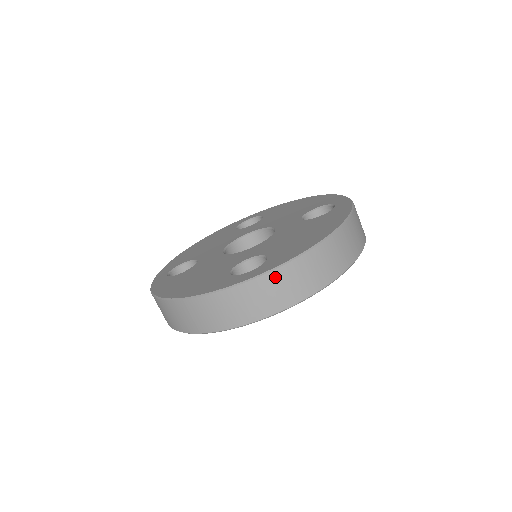
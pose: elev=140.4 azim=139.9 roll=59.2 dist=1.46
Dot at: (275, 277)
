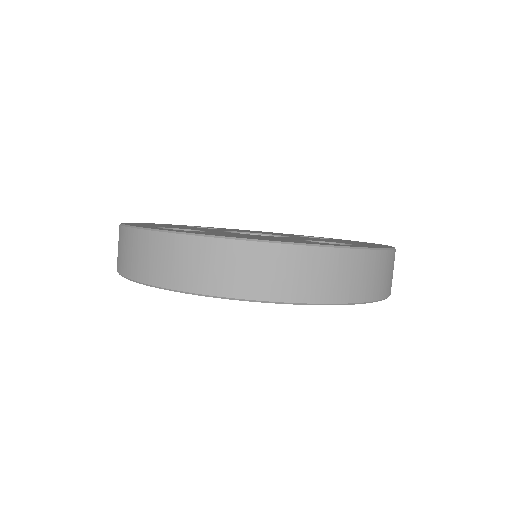
Dot at: (154, 240)
